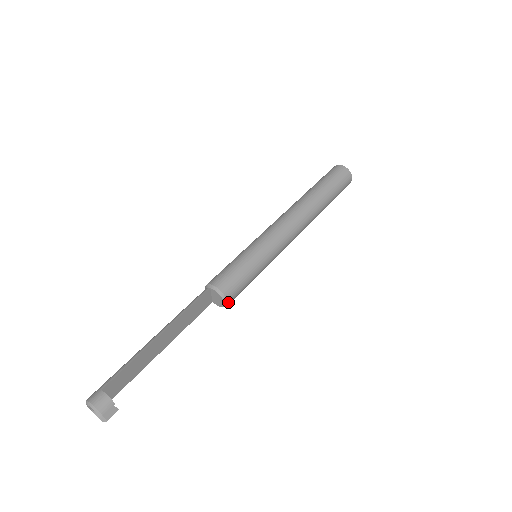
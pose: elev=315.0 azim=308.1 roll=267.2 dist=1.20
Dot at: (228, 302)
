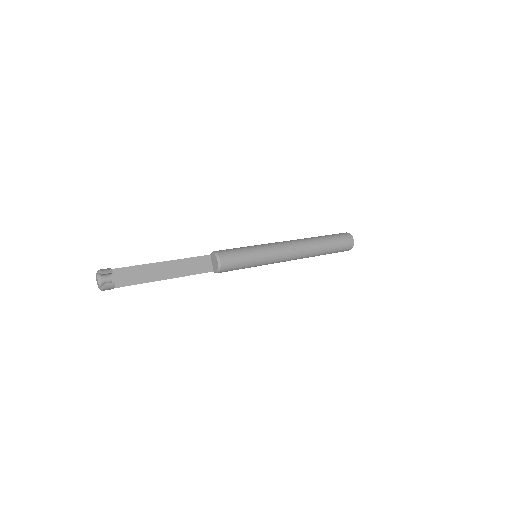
Dot at: (221, 261)
